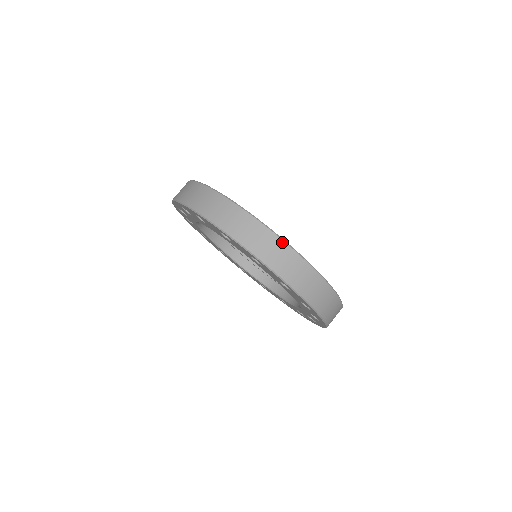
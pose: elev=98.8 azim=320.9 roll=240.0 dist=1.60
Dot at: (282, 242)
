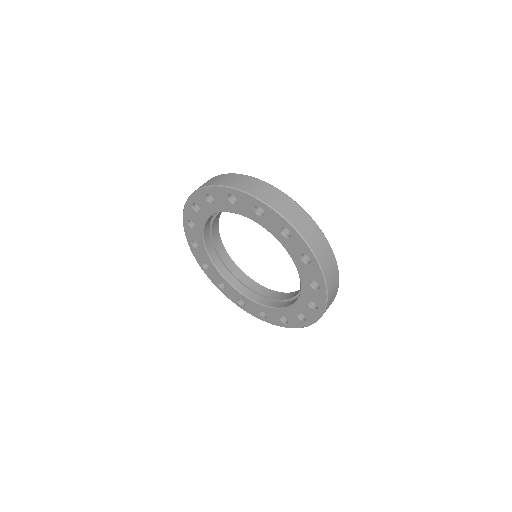
Dot at: (280, 191)
